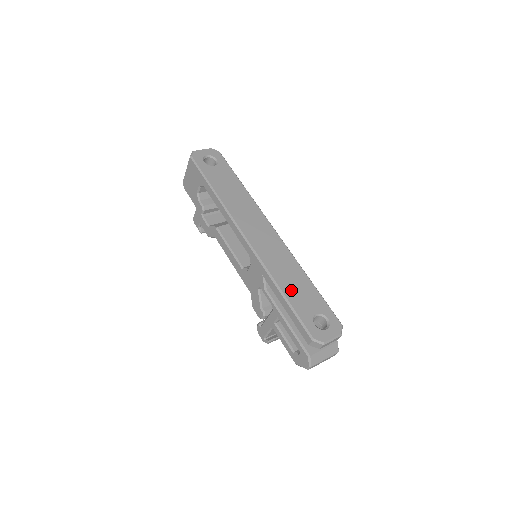
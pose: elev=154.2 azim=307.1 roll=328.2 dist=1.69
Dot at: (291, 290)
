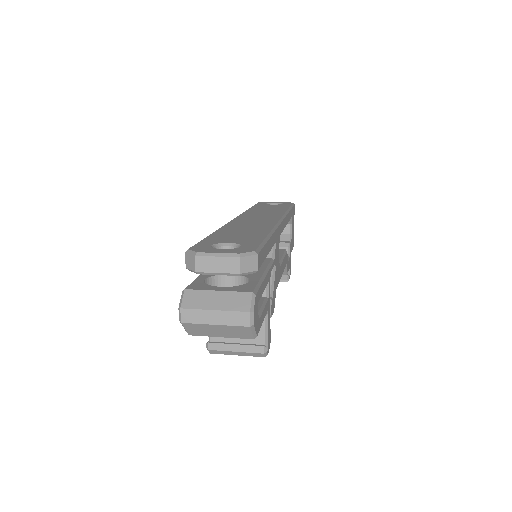
Dot at: (227, 233)
